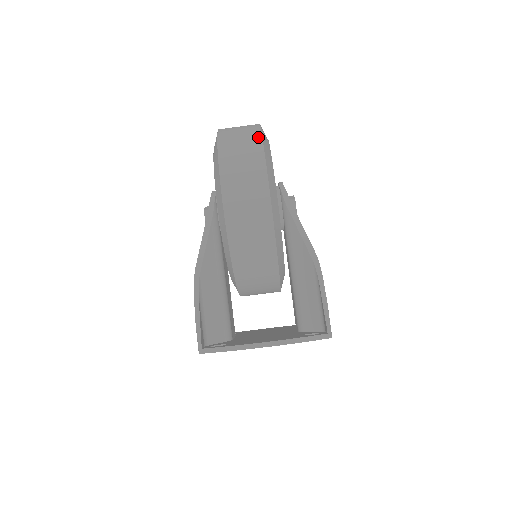
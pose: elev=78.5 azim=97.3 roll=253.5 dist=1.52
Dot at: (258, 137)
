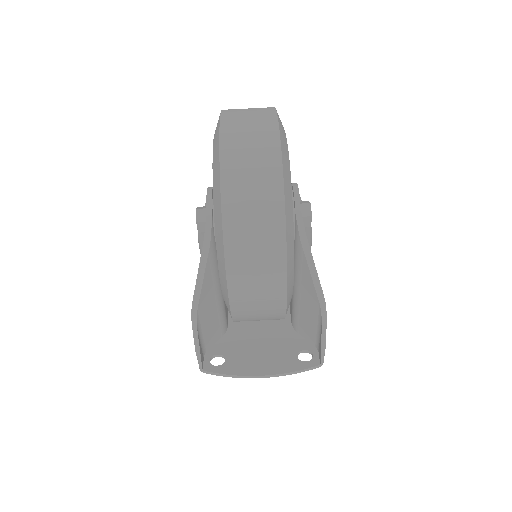
Dot at: (280, 218)
